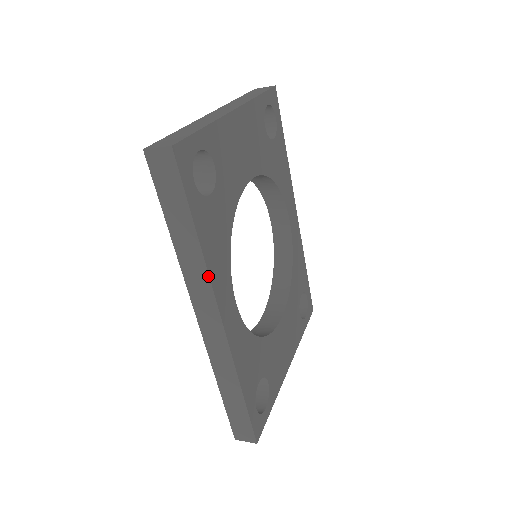
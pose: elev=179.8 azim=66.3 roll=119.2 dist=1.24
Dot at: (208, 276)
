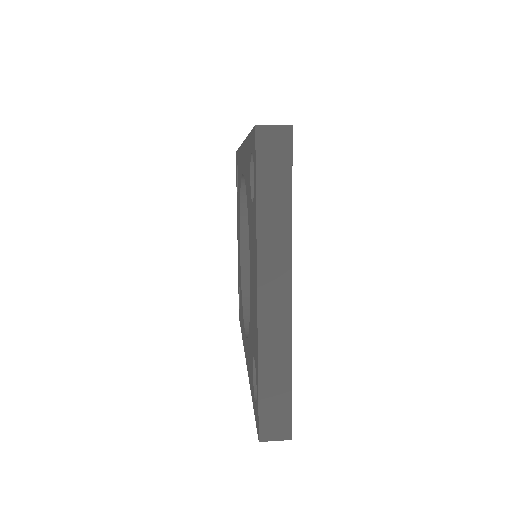
Dot at: occluded
